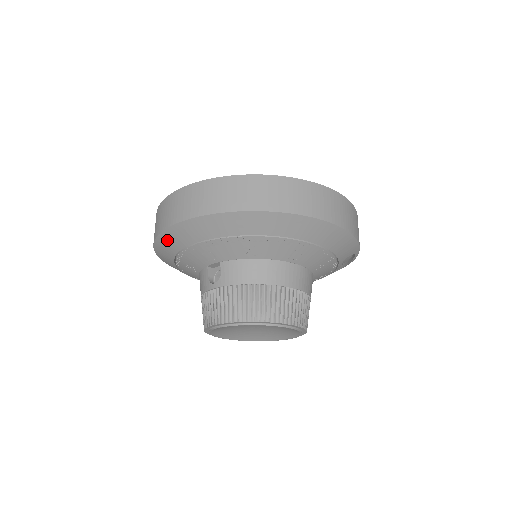
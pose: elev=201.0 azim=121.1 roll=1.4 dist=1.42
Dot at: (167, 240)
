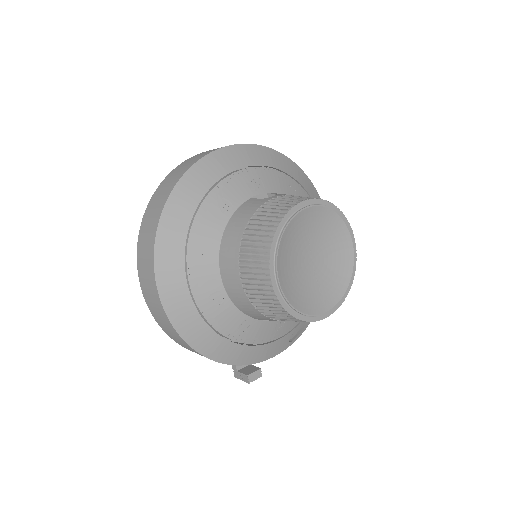
Dot at: (214, 162)
